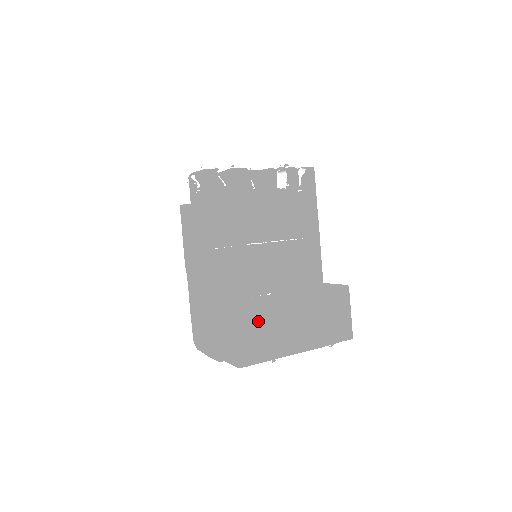
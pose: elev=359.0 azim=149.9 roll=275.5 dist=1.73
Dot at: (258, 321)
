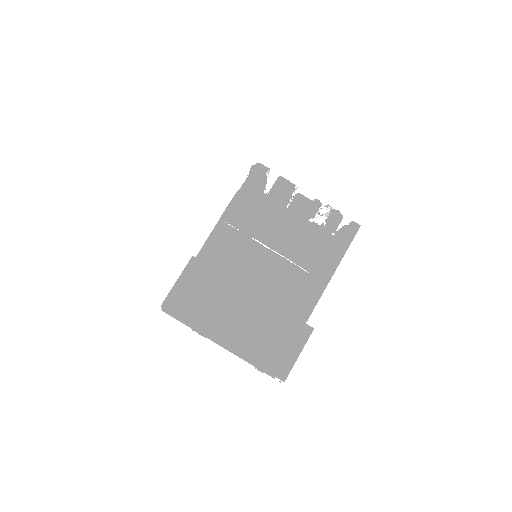
Dot at: (204, 282)
